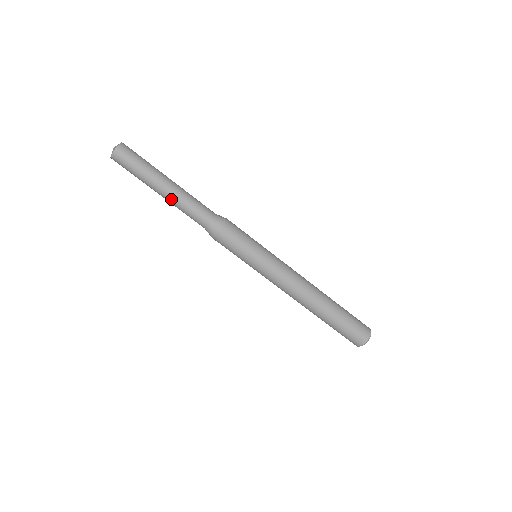
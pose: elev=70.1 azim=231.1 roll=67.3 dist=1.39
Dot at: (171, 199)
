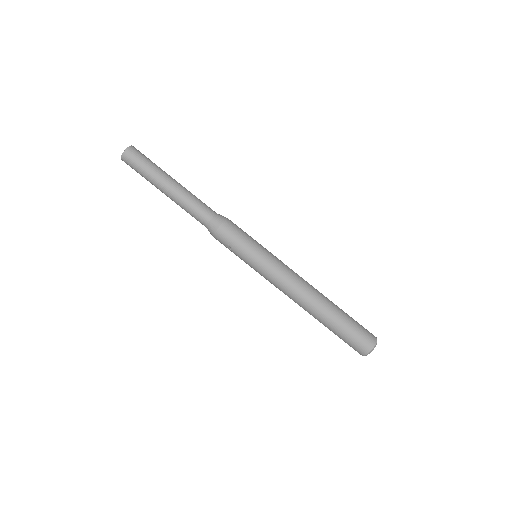
Dot at: (180, 189)
